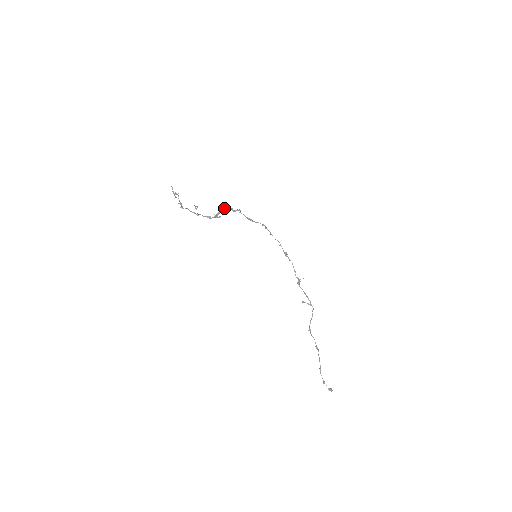
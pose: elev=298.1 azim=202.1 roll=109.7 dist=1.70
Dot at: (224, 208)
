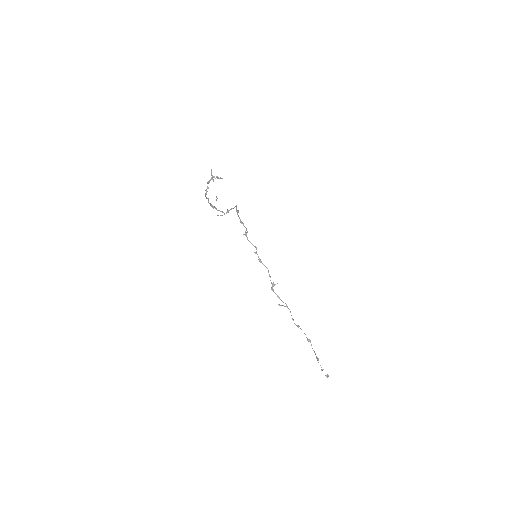
Dot at: (236, 205)
